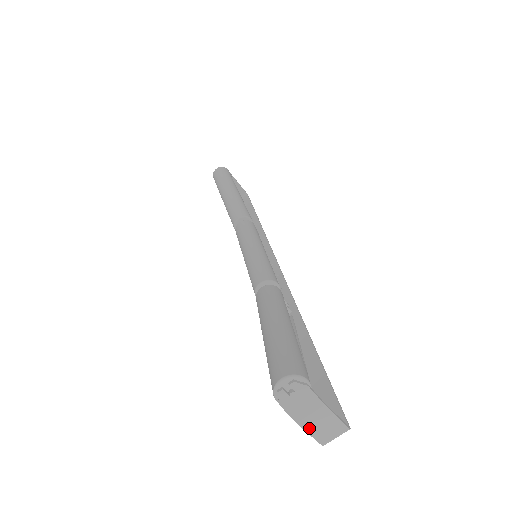
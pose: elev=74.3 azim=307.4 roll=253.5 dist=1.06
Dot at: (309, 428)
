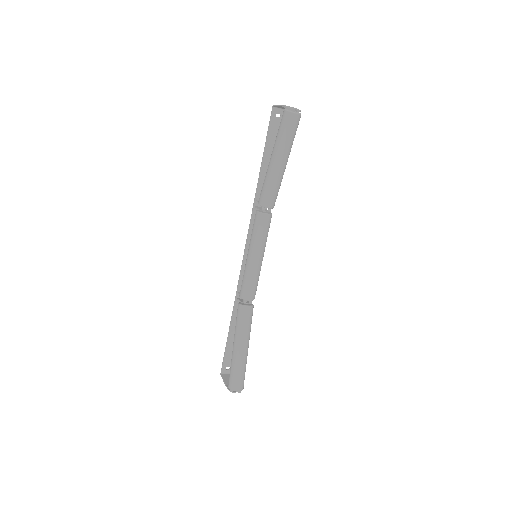
Dot at: (226, 382)
